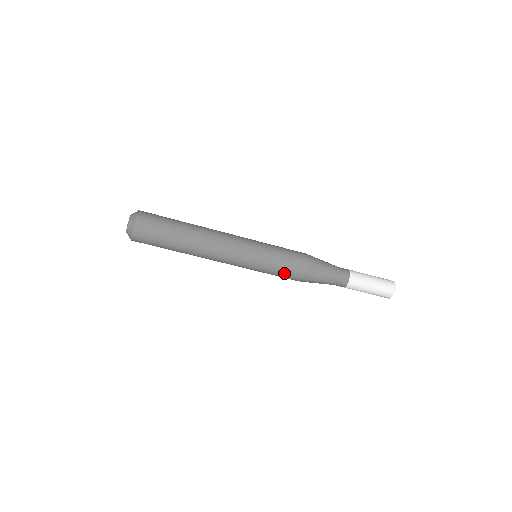
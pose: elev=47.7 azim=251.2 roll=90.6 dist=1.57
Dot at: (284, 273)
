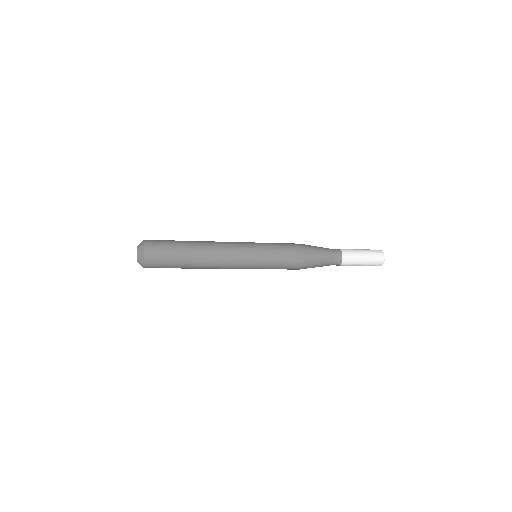
Dot at: (284, 267)
